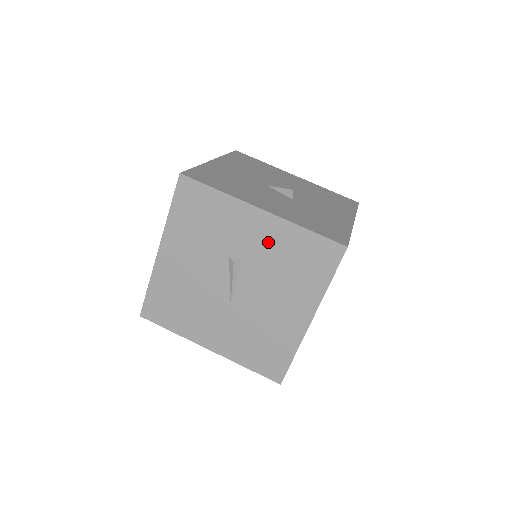
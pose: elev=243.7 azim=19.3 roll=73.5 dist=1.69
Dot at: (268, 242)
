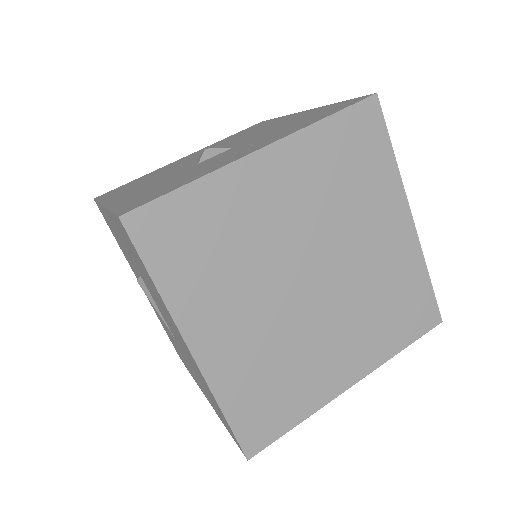
Dot at: (125, 245)
